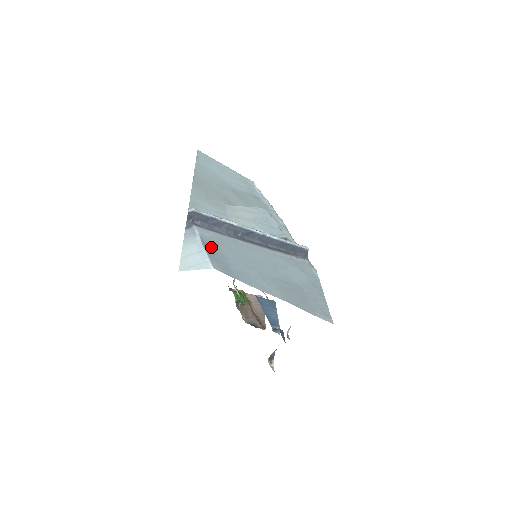
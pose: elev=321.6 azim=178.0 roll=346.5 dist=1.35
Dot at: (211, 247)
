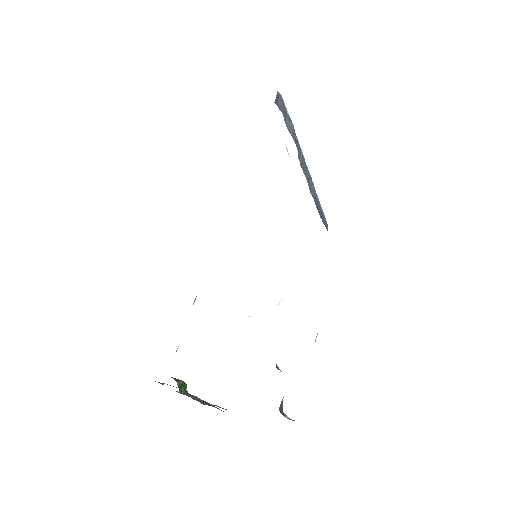
Dot at: occluded
